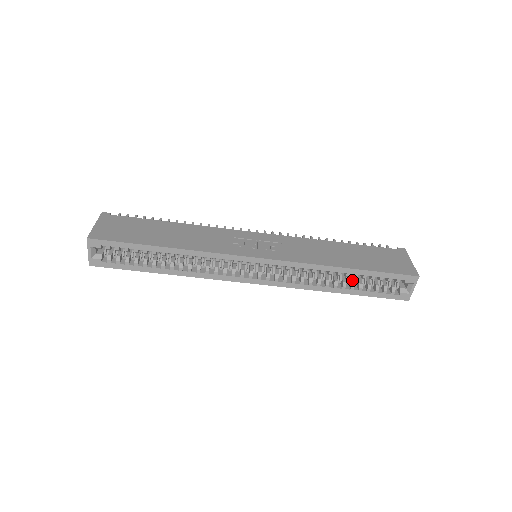
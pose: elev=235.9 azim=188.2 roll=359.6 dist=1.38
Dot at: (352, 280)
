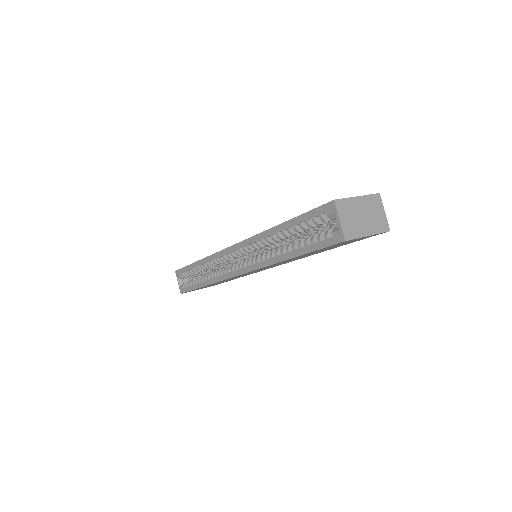
Dot at: (298, 241)
